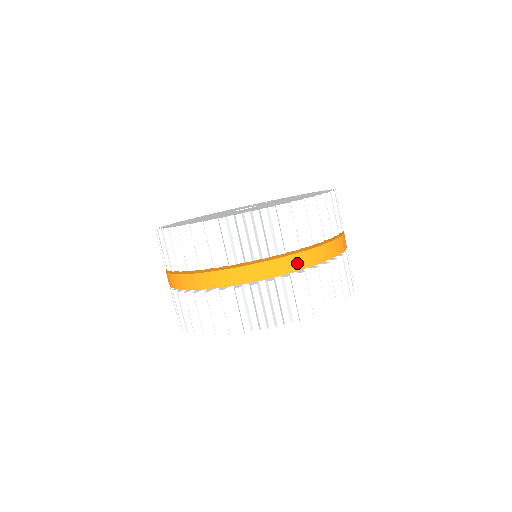
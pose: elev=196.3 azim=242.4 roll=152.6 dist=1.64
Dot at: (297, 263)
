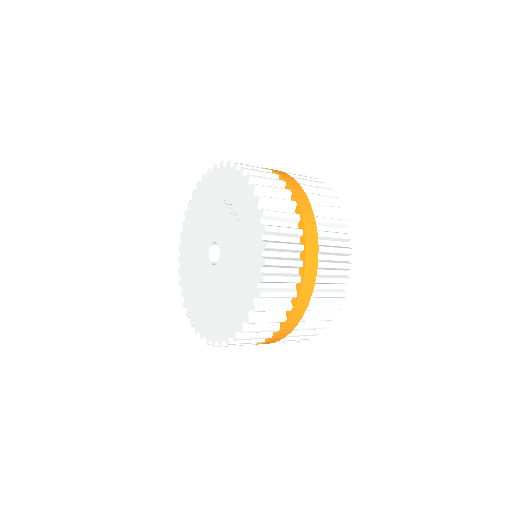
Dot at: occluded
